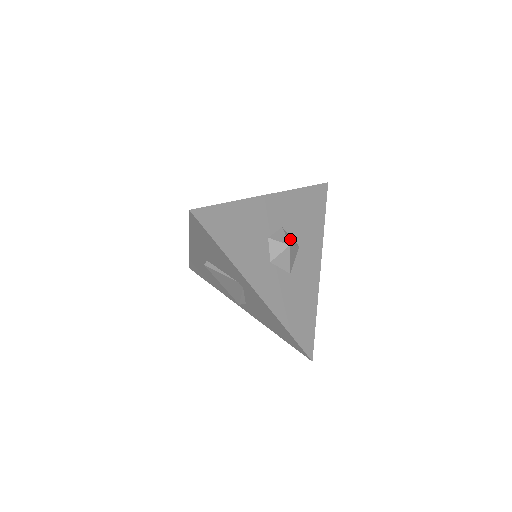
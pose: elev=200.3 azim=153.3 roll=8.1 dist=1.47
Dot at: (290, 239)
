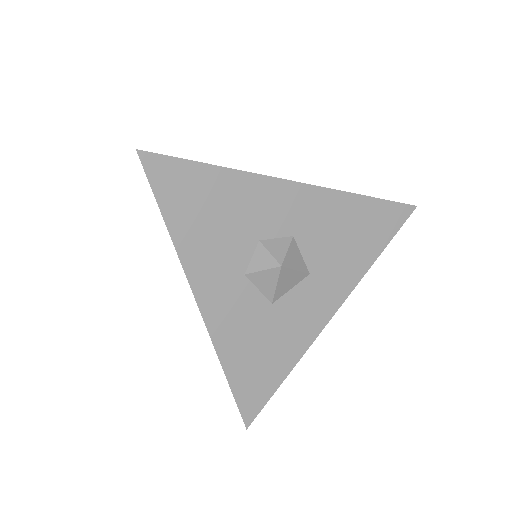
Dot at: (295, 257)
